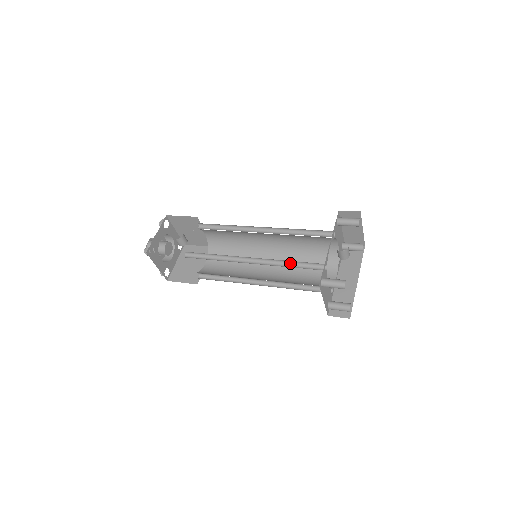
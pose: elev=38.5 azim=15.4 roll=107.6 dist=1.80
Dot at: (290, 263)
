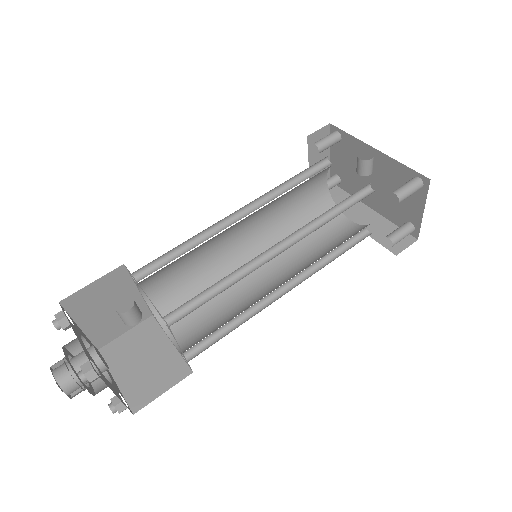
Dot at: (329, 214)
